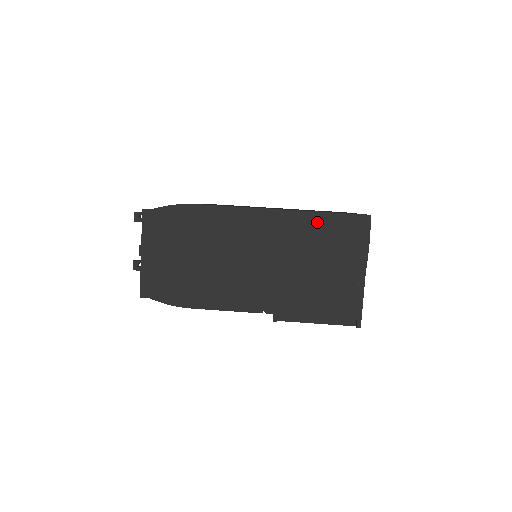
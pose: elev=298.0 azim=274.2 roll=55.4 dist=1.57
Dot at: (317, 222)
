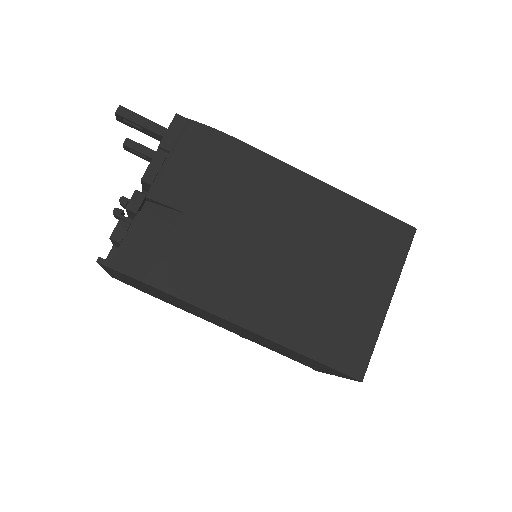
Dot at: (301, 355)
